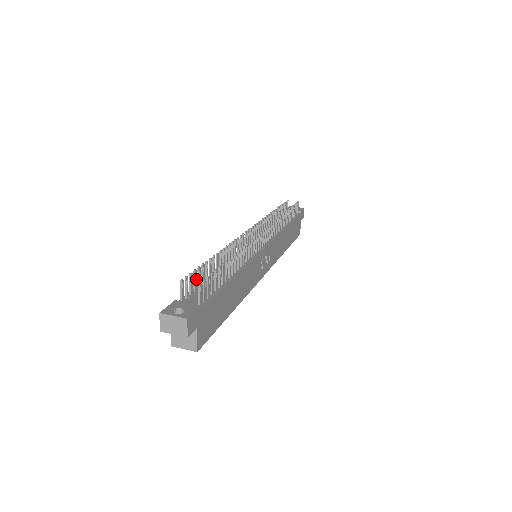
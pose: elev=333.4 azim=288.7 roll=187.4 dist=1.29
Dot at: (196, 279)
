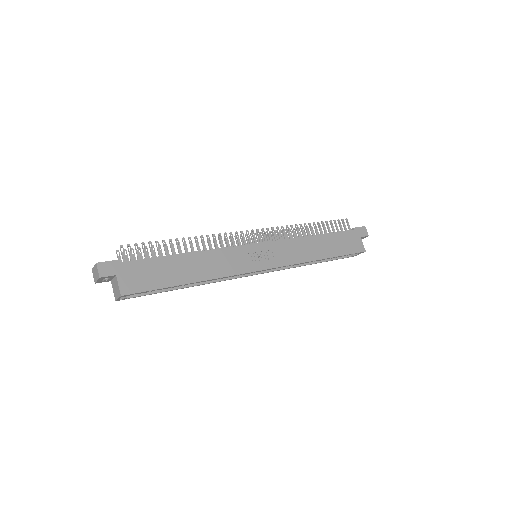
Dot at: (141, 254)
